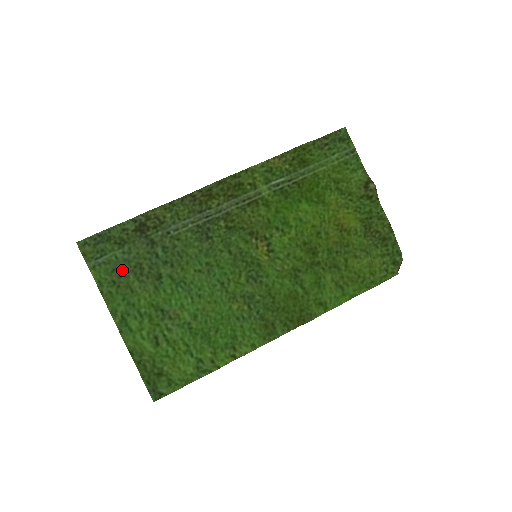
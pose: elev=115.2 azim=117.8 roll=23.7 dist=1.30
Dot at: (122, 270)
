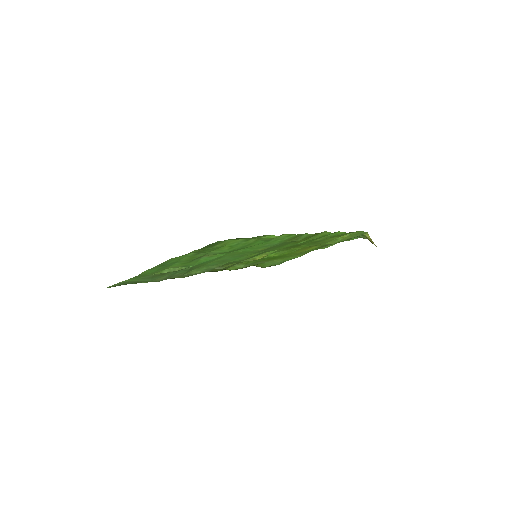
Dot at: (150, 278)
